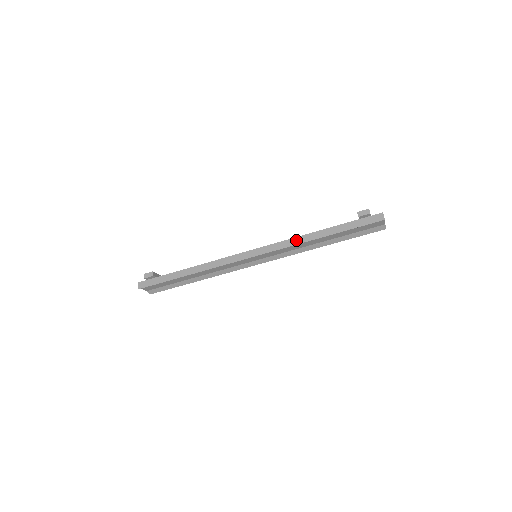
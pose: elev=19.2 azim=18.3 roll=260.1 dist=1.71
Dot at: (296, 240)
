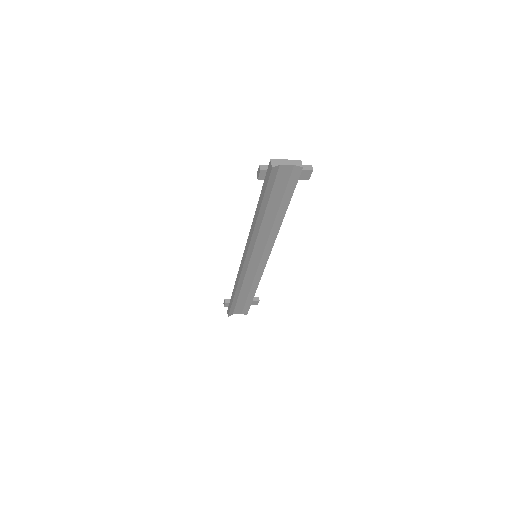
Dot at: (251, 230)
